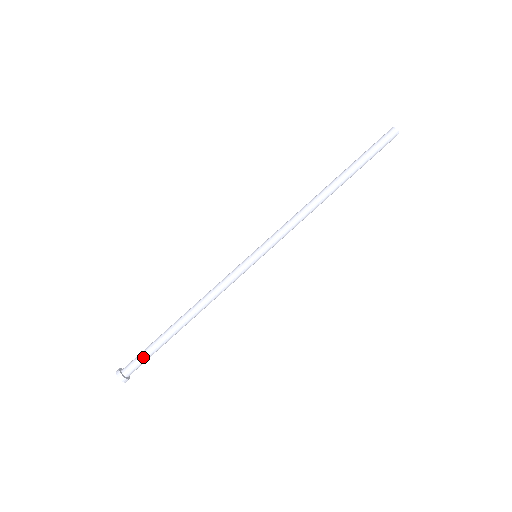
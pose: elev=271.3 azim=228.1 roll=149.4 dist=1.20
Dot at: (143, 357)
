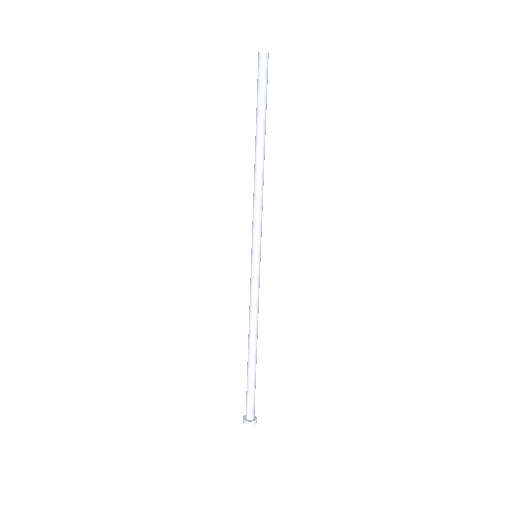
Dot at: (248, 397)
